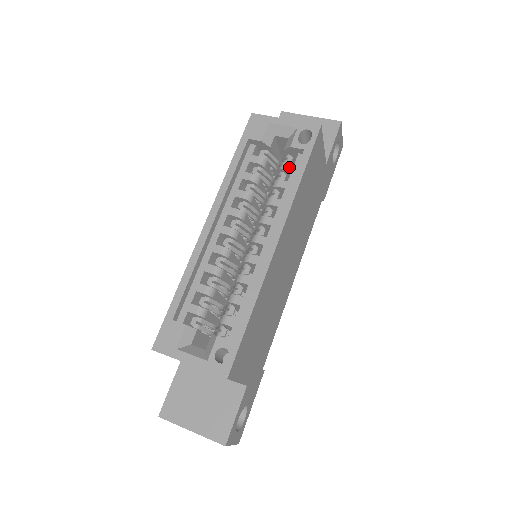
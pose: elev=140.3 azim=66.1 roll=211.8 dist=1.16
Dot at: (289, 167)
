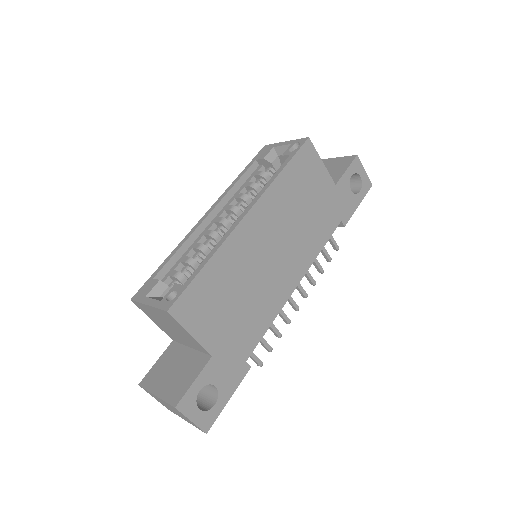
Dot at: occluded
